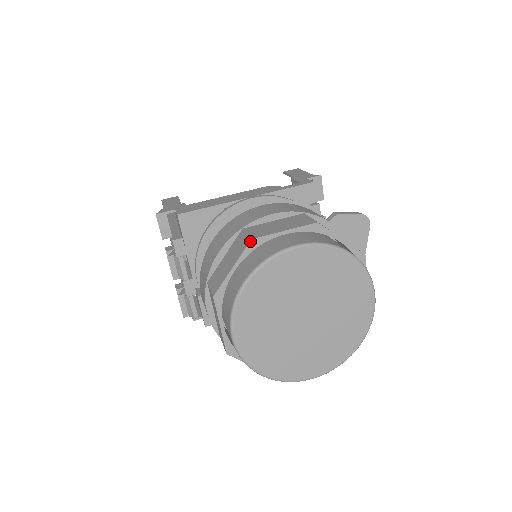
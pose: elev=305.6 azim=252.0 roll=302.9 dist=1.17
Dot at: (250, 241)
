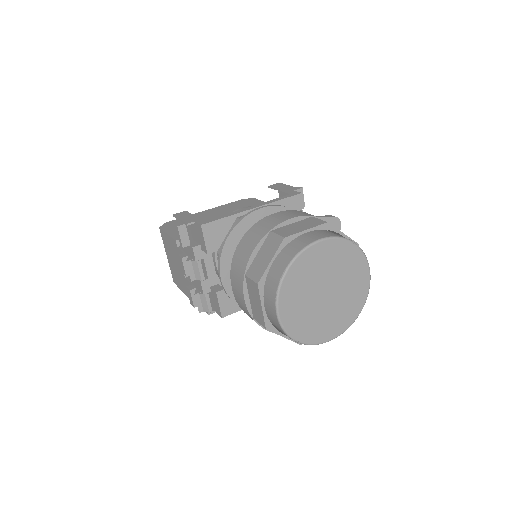
Dot at: (283, 239)
